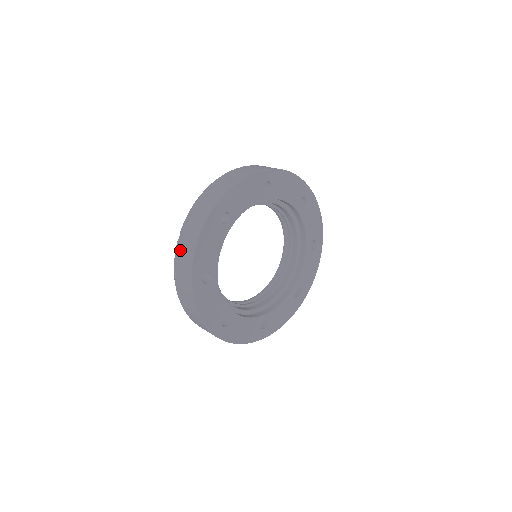
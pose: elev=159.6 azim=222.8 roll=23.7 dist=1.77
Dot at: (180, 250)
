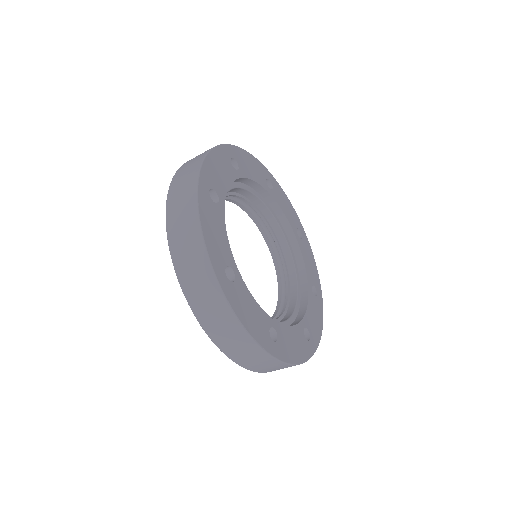
Dot at: occluded
